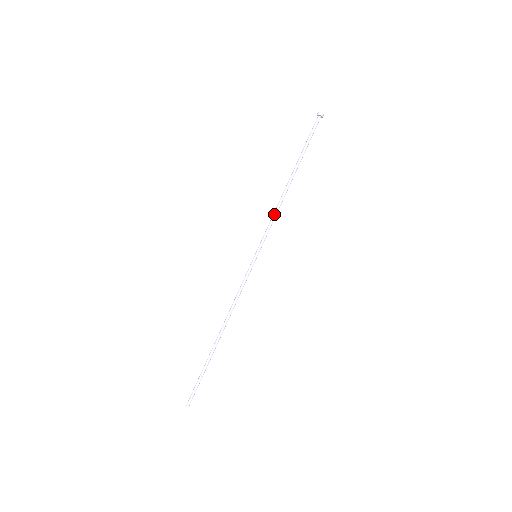
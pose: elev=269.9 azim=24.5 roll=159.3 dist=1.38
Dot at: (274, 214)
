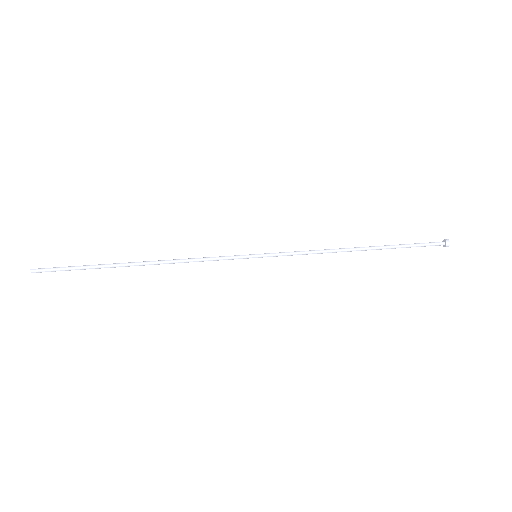
Dot at: (314, 250)
